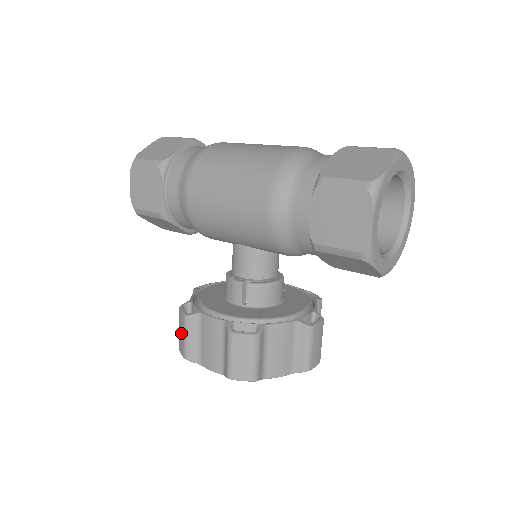
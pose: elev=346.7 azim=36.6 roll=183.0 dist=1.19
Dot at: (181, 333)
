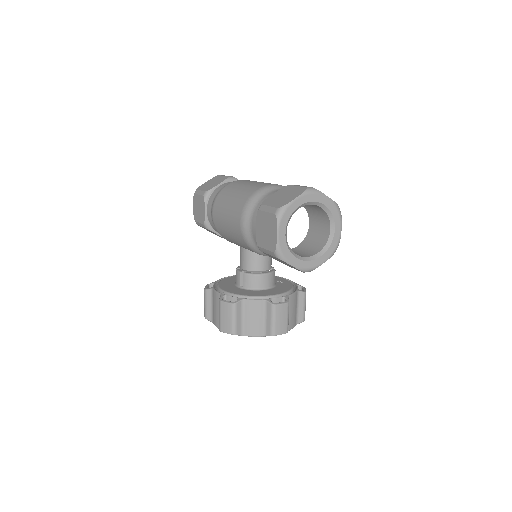
Dot at: occluded
